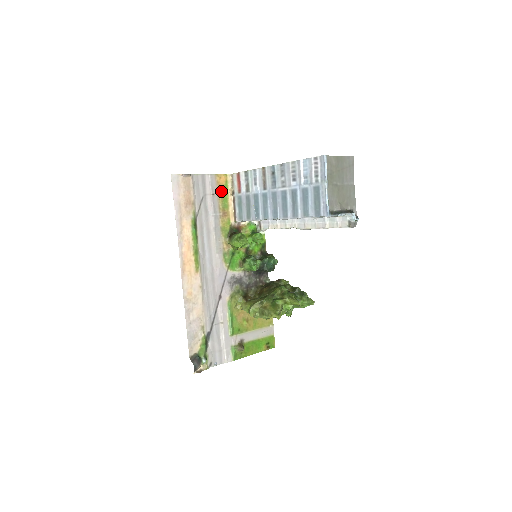
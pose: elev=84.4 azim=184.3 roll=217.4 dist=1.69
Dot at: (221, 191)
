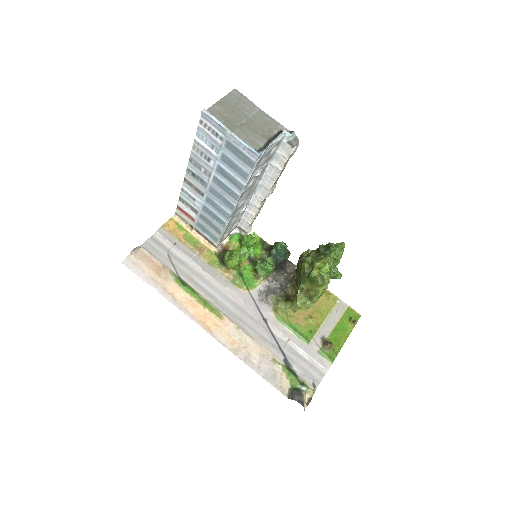
Dot at: (179, 235)
